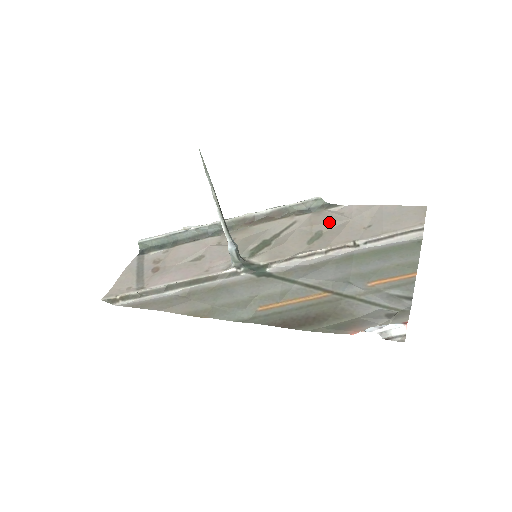
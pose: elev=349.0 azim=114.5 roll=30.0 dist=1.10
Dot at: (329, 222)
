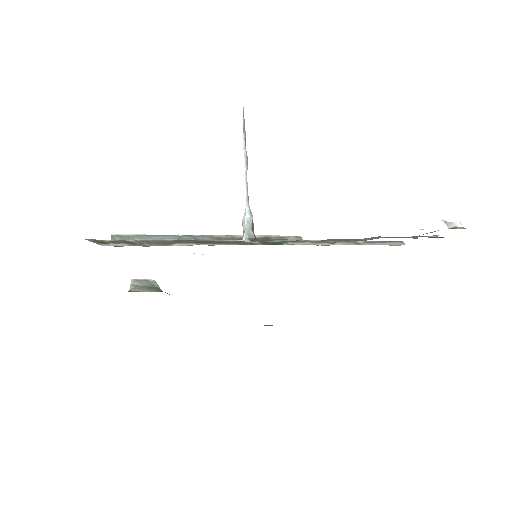
Dot at: occluded
